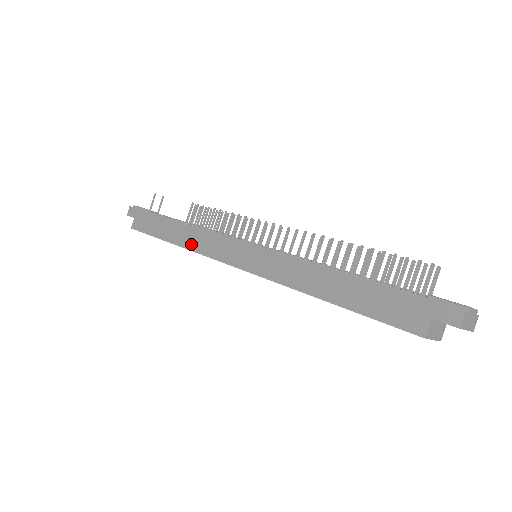
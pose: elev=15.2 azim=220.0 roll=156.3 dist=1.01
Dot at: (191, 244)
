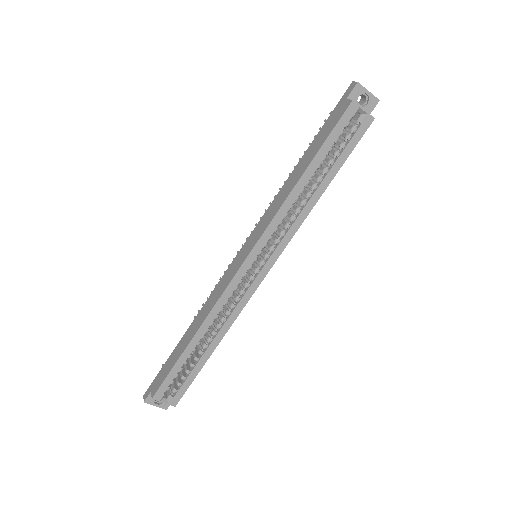
Dot at: (206, 312)
